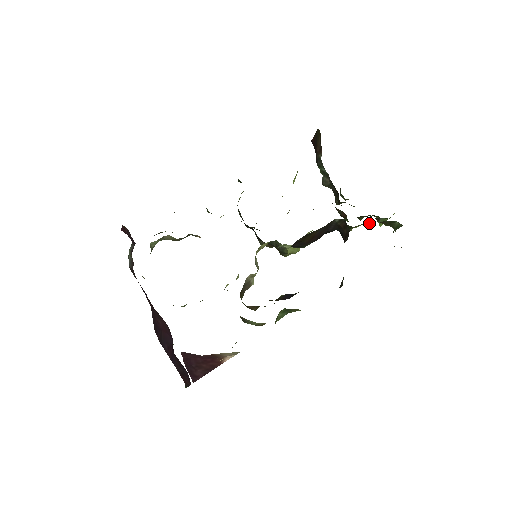
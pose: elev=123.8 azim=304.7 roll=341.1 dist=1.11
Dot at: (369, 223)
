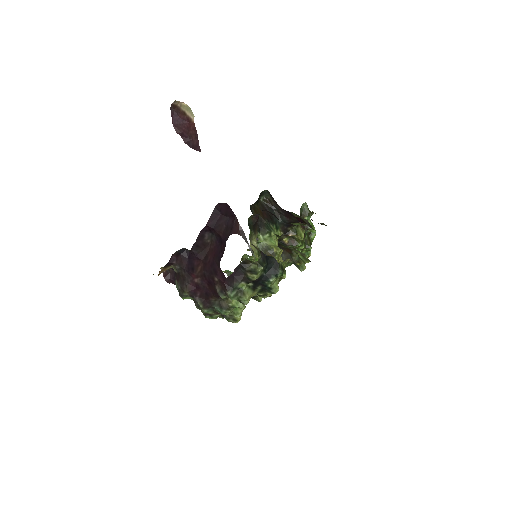
Dot at: (303, 228)
